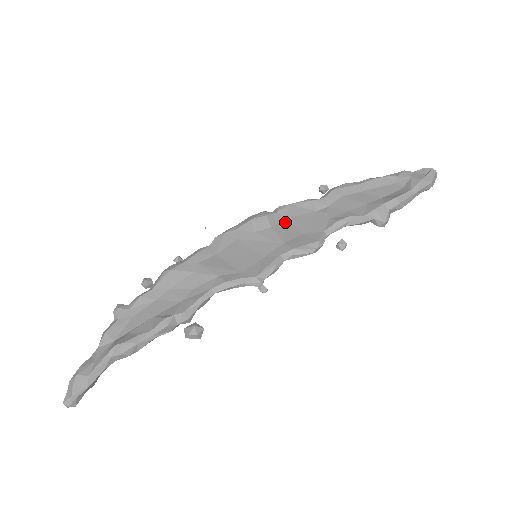
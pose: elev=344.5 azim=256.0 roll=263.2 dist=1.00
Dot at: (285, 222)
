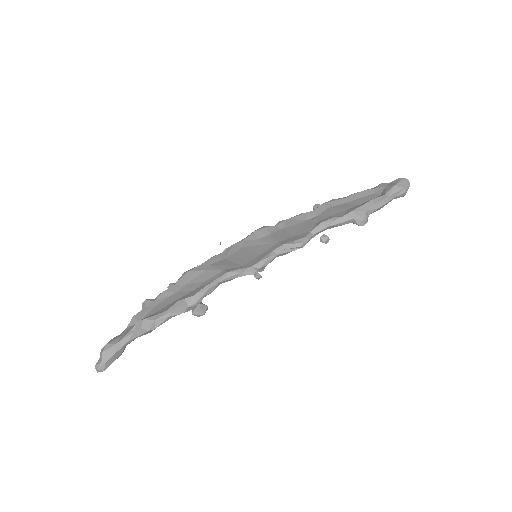
Dot at: (282, 231)
